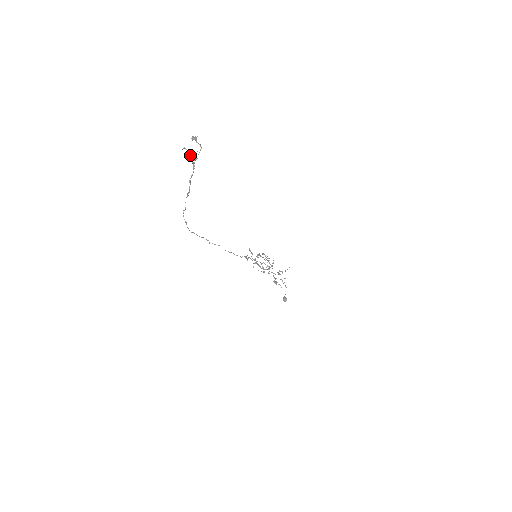
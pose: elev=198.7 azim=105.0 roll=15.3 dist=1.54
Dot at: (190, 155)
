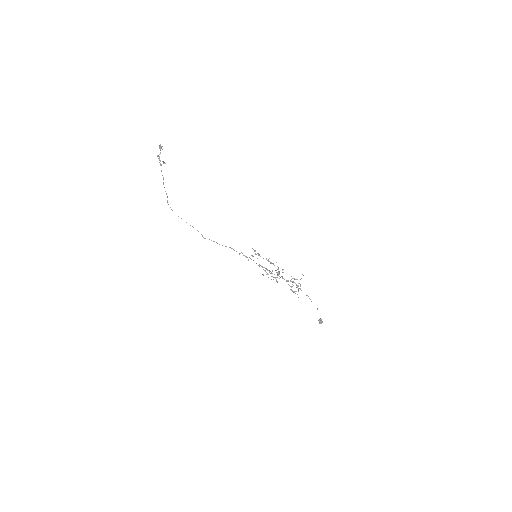
Dot at: (163, 161)
